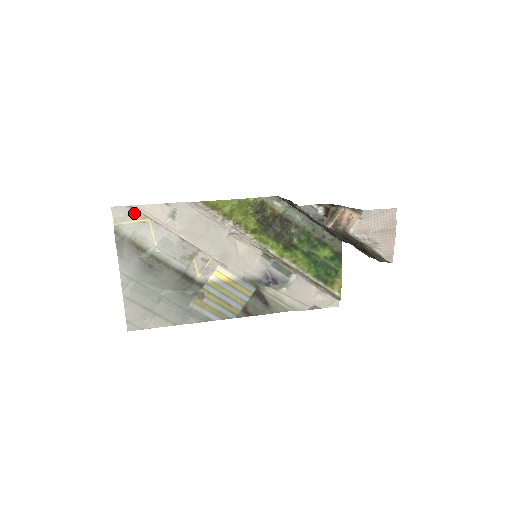
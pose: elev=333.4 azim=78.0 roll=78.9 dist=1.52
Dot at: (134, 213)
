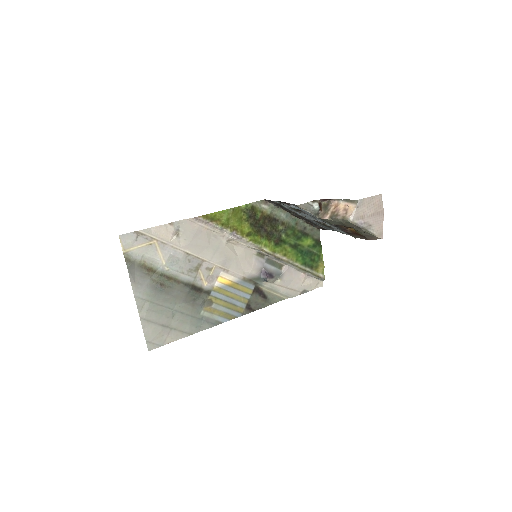
Dot at: (141, 237)
